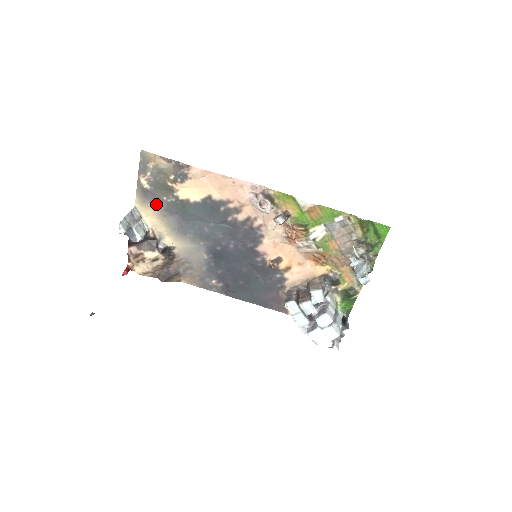
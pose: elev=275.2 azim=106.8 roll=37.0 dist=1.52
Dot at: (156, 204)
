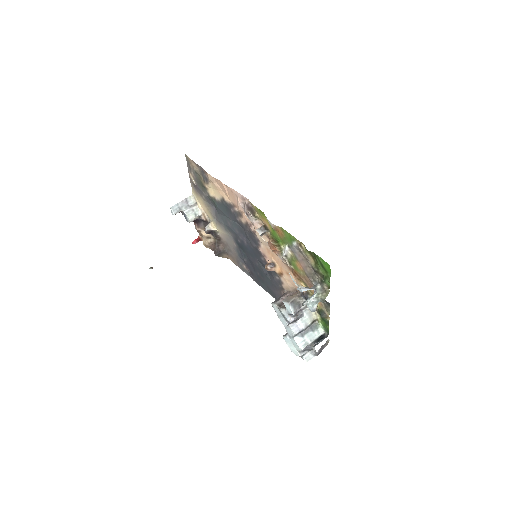
Dot at: (202, 196)
